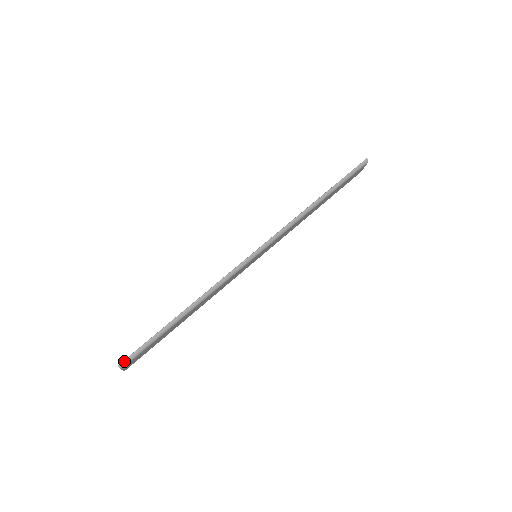
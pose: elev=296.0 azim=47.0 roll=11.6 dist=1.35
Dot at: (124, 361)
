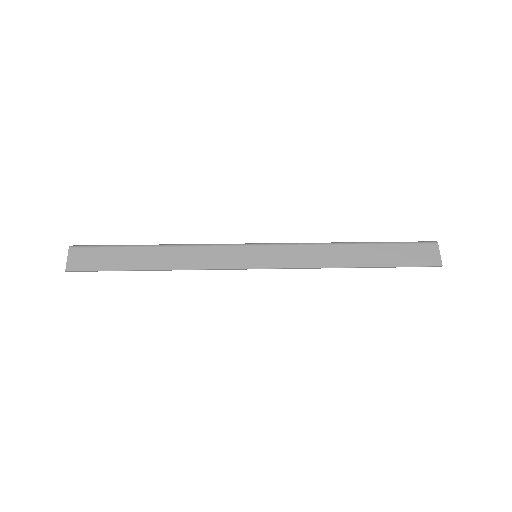
Dot at: (78, 246)
